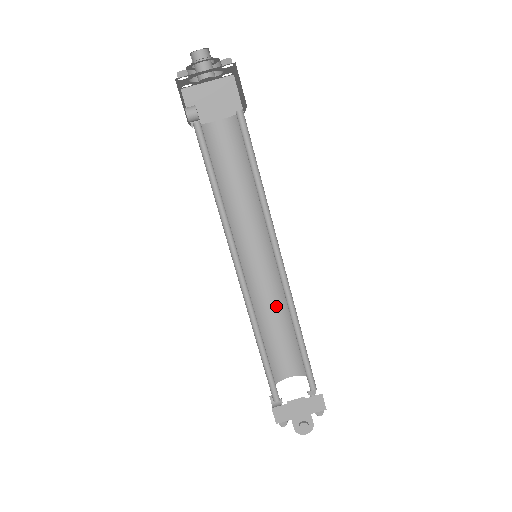
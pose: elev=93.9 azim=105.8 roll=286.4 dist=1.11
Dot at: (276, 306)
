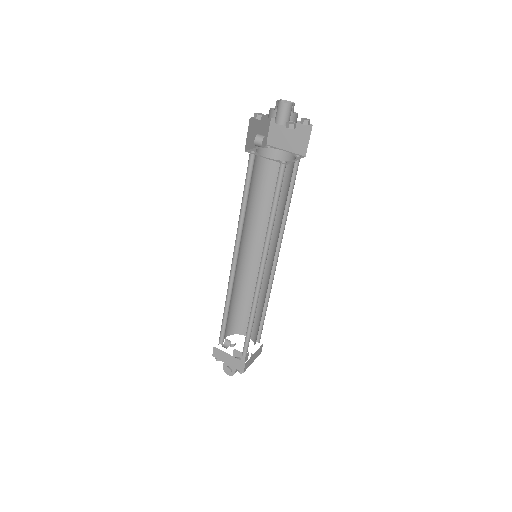
Dot at: (260, 292)
